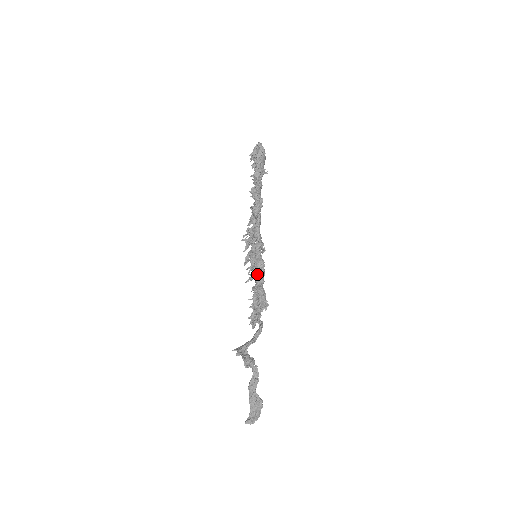
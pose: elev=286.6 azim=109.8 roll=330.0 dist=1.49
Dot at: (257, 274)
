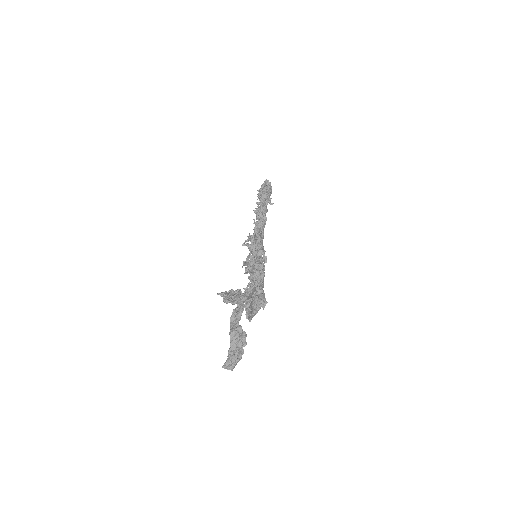
Dot at: (256, 276)
